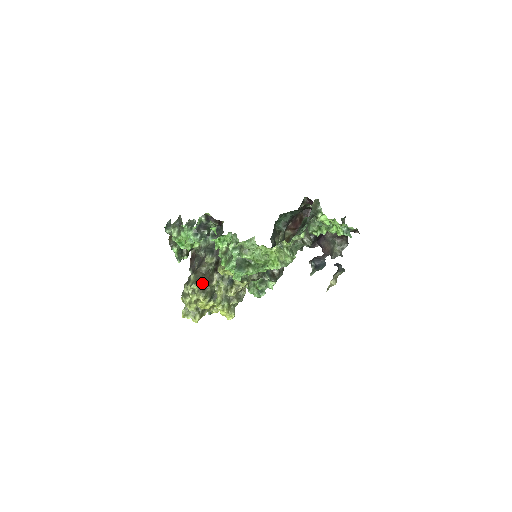
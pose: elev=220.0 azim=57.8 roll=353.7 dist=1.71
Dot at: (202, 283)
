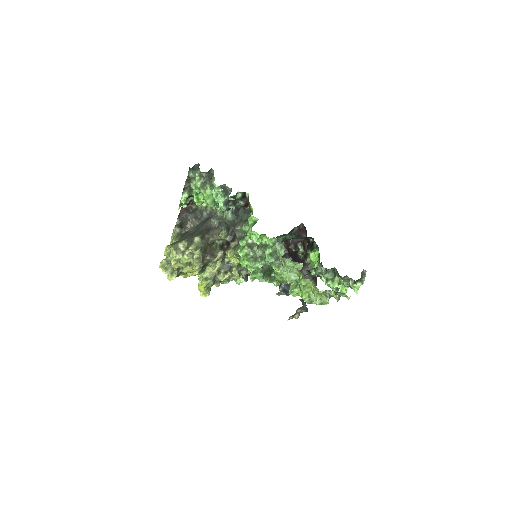
Dot at: (205, 253)
